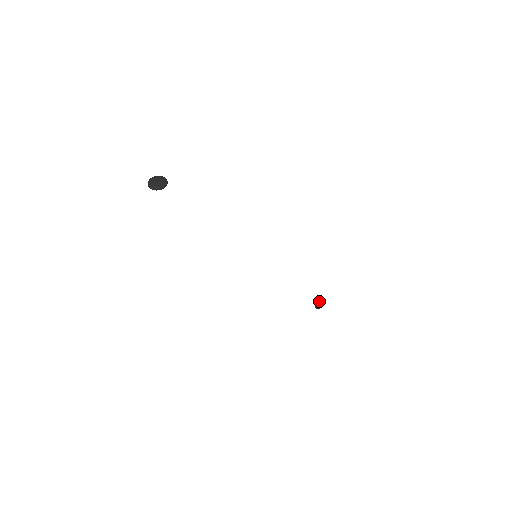
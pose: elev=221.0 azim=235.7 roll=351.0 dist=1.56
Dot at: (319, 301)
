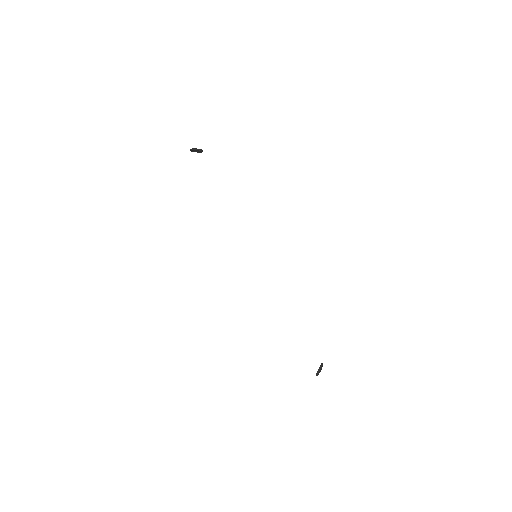
Dot at: occluded
